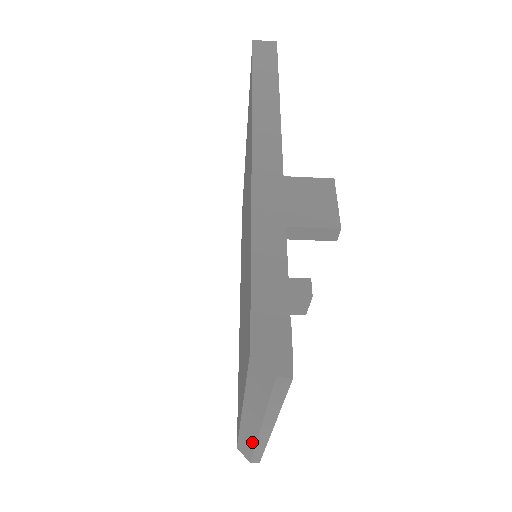
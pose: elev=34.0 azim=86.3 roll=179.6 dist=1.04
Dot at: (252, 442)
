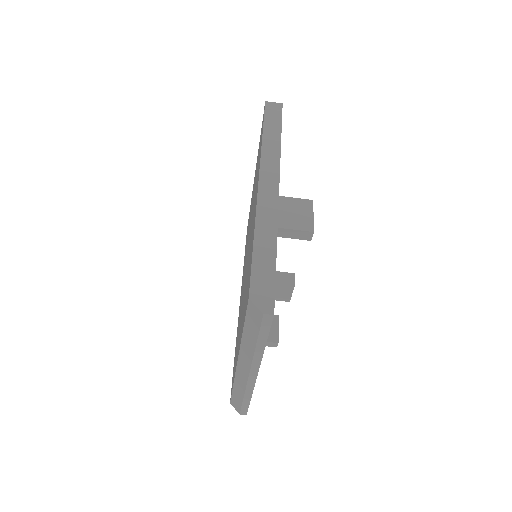
Dot at: (243, 388)
